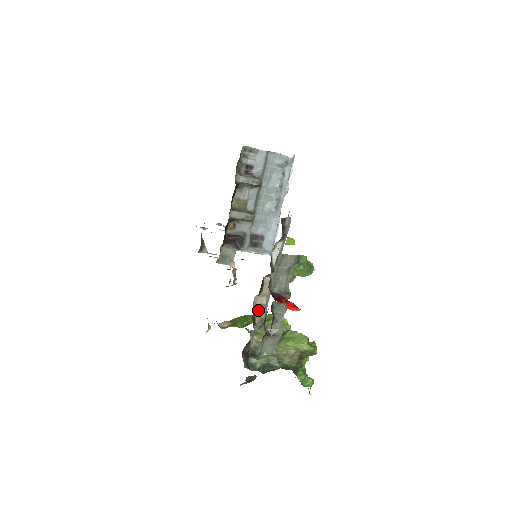
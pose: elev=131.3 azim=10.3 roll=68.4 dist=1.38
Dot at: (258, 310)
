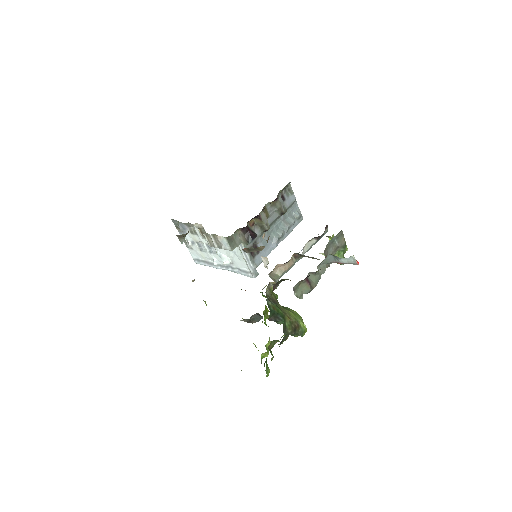
Dot at: (272, 277)
